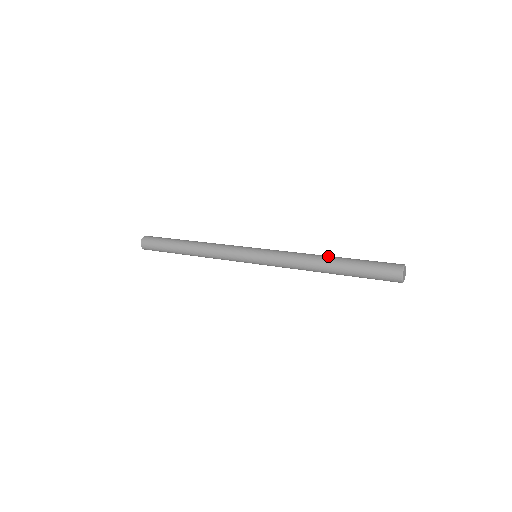
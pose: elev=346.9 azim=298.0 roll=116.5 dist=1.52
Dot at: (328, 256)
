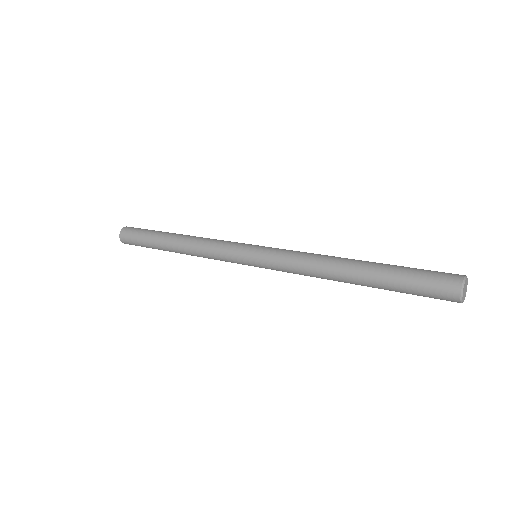
Dot at: (351, 261)
